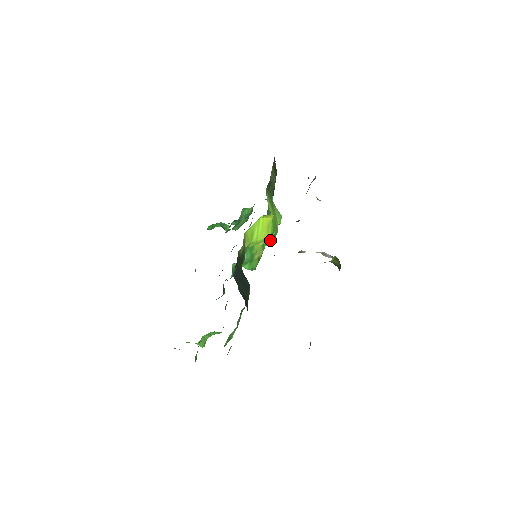
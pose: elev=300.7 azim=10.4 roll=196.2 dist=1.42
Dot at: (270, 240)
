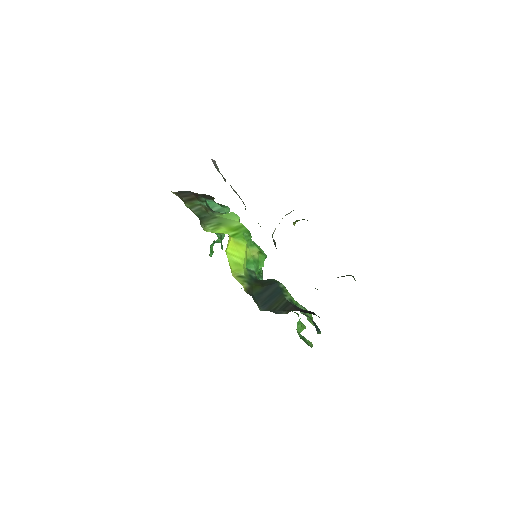
Dot at: (249, 239)
